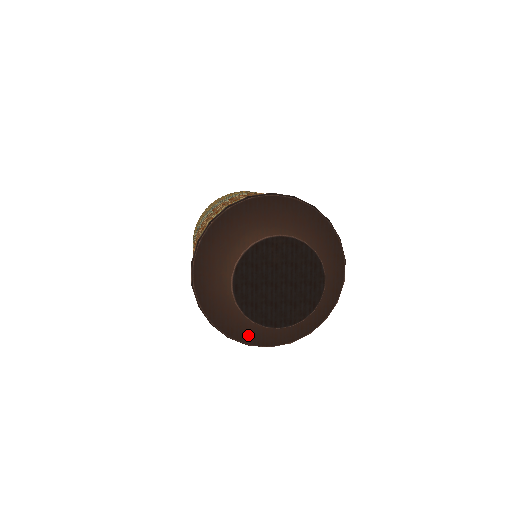
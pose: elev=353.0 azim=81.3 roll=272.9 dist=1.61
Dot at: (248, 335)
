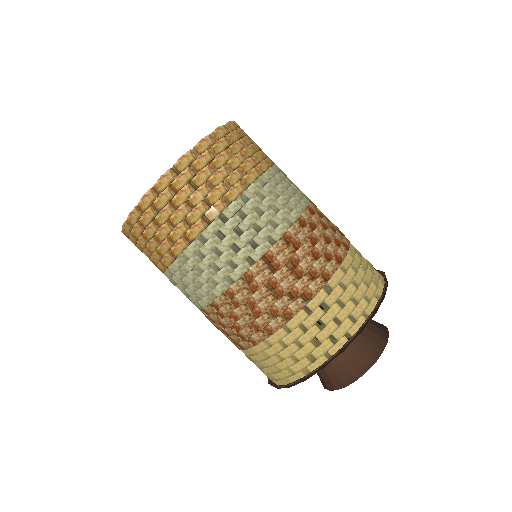
Dot at: occluded
